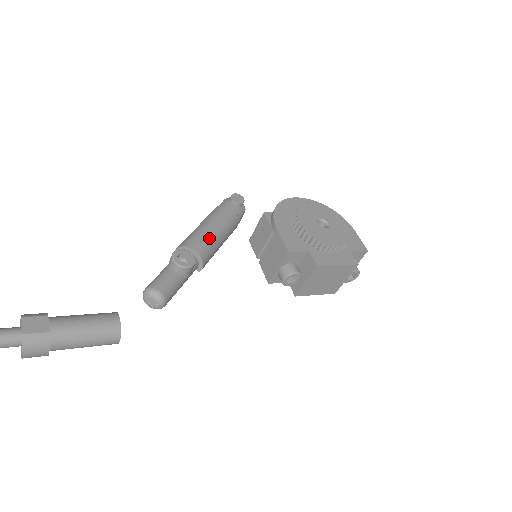
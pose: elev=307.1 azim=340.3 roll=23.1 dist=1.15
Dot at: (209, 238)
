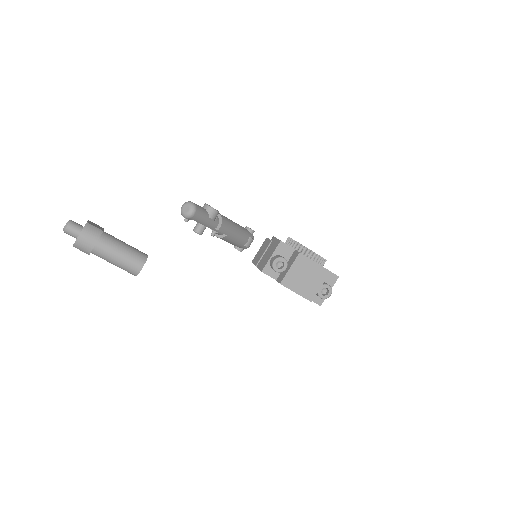
Dot at: (229, 219)
